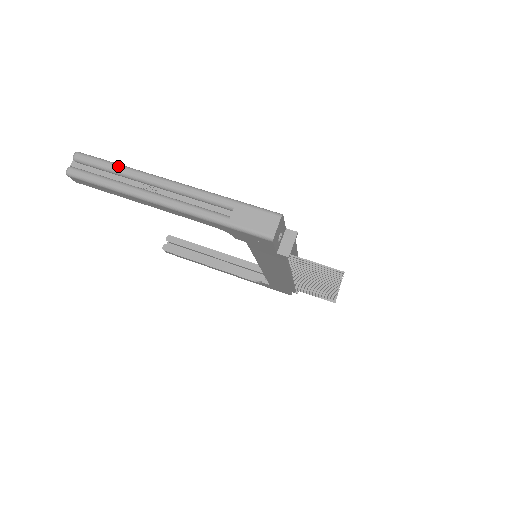
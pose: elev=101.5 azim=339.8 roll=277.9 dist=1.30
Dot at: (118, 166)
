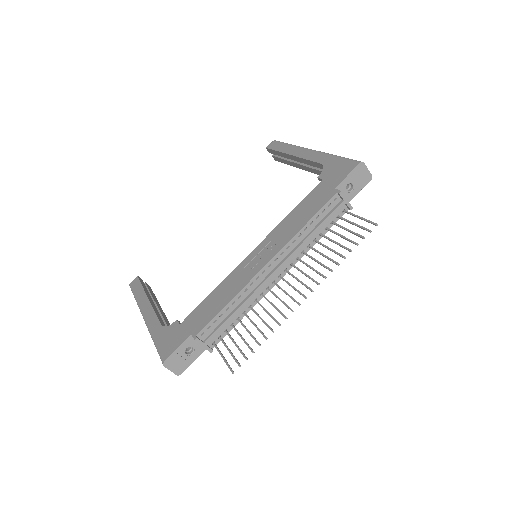
Dot at: occluded
